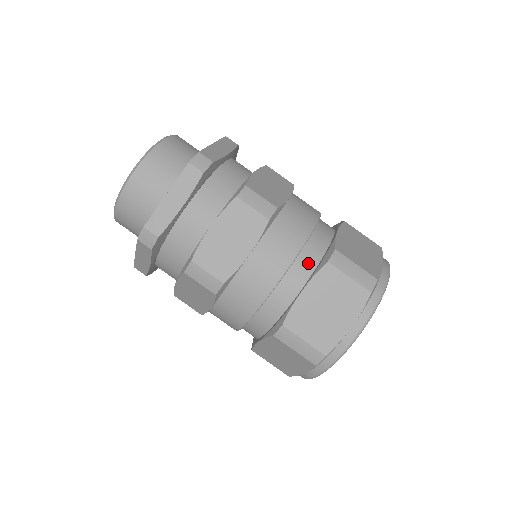
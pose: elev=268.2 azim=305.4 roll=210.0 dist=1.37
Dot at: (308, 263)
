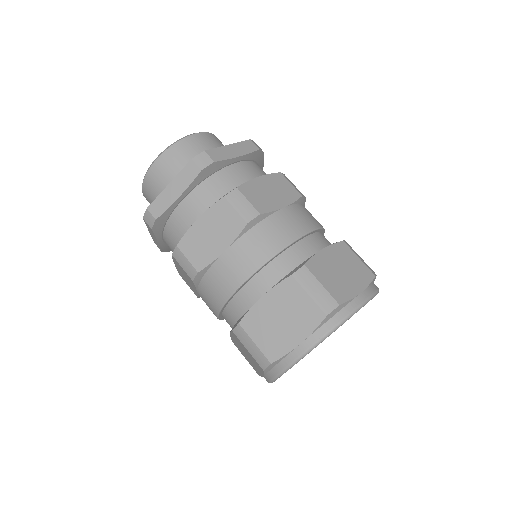
Dot at: (277, 272)
